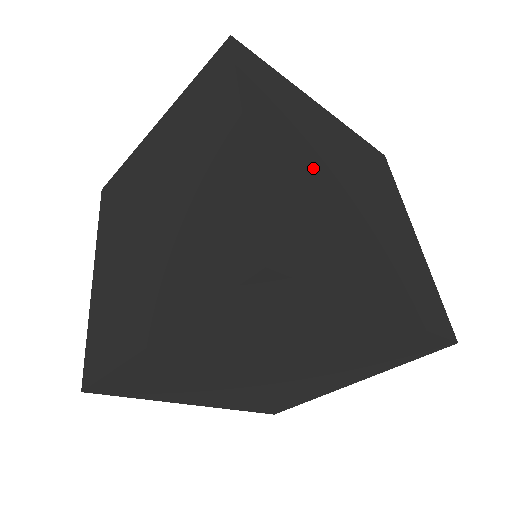
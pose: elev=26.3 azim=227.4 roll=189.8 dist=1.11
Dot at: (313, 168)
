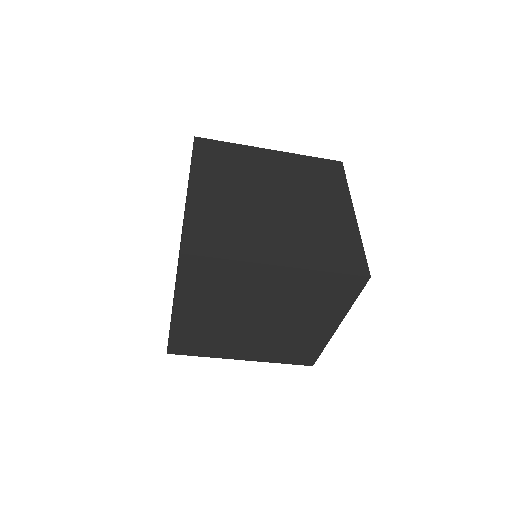
Dot at: (243, 194)
